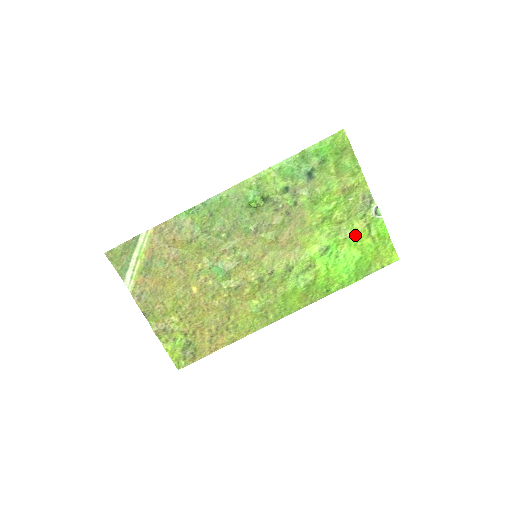
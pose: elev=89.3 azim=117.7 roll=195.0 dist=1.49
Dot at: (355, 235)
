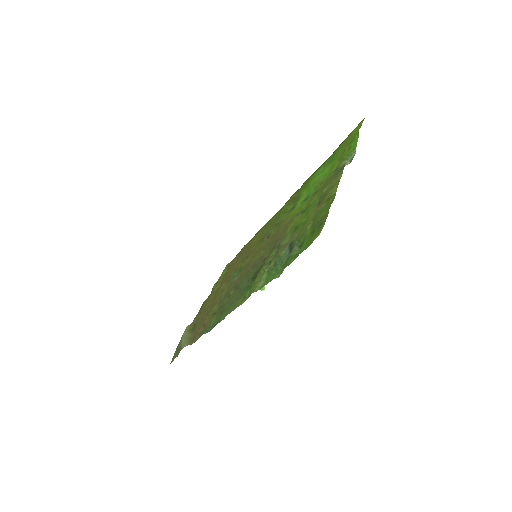
Dot at: (329, 174)
